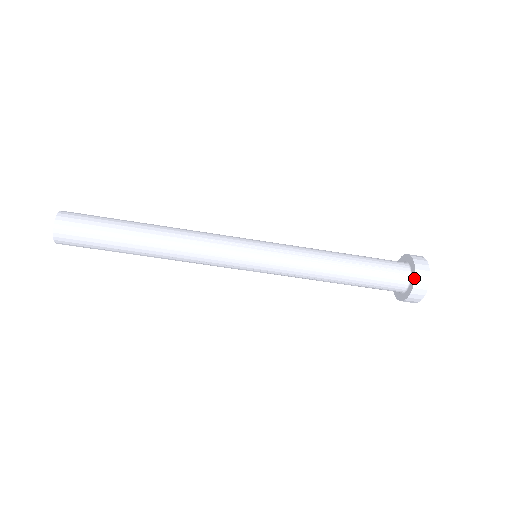
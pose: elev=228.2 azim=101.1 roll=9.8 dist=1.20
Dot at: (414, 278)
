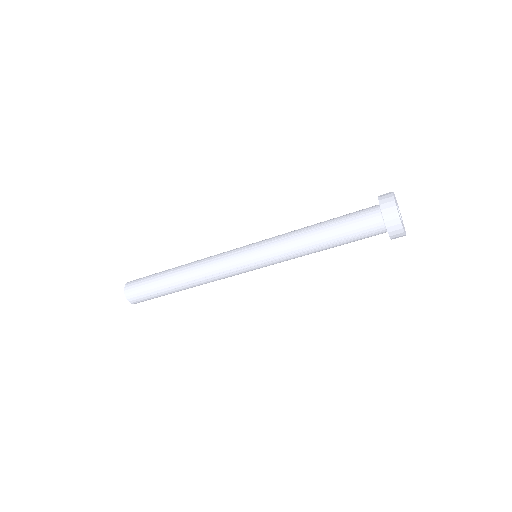
Dot at: occluded
